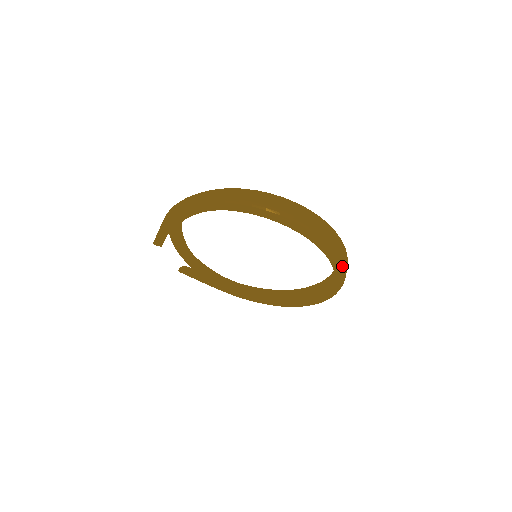
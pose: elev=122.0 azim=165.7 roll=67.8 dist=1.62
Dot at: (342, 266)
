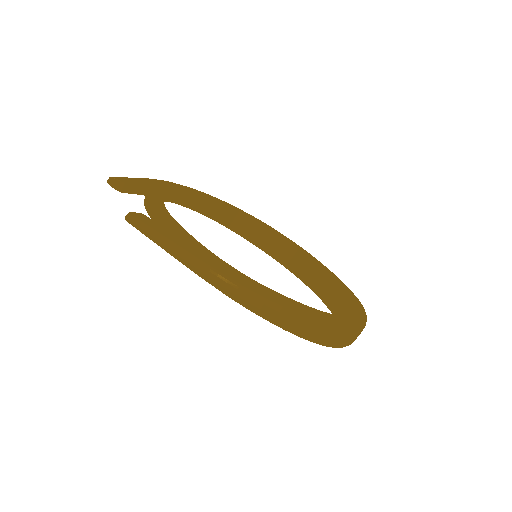
Dot at: occluded
